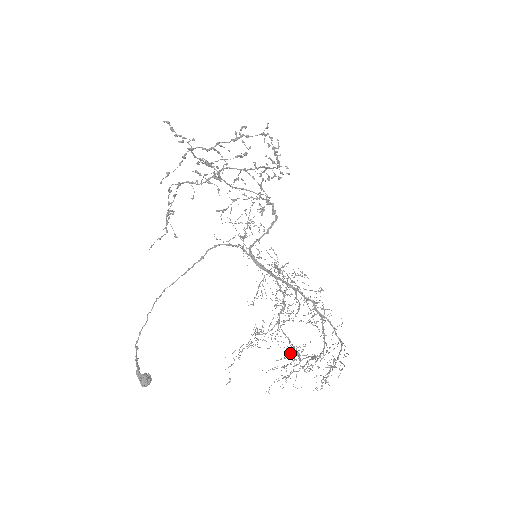
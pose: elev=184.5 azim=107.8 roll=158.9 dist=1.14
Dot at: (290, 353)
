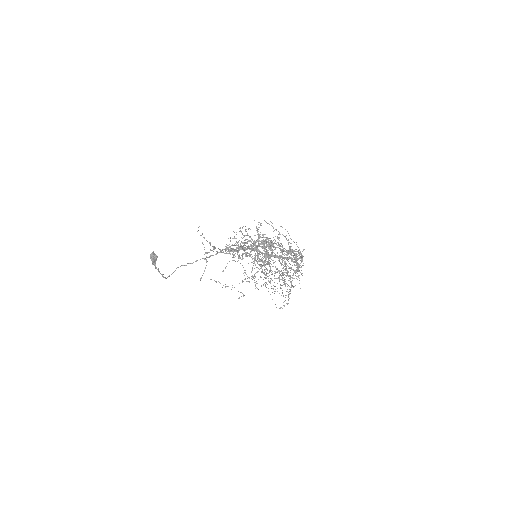
Dot at: (242, 233)
